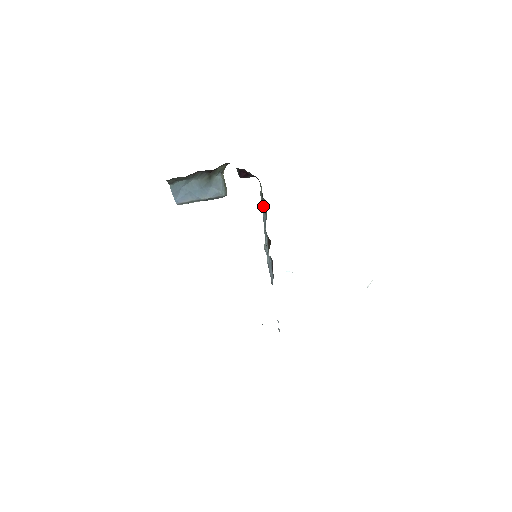
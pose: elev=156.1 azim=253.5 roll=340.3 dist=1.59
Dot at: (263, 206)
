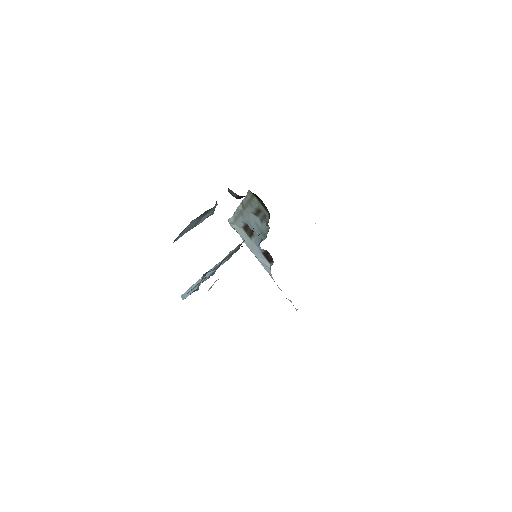
Dot at: (254, 211)
